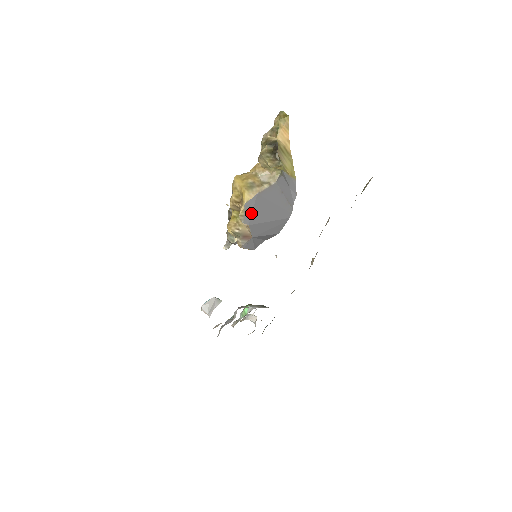
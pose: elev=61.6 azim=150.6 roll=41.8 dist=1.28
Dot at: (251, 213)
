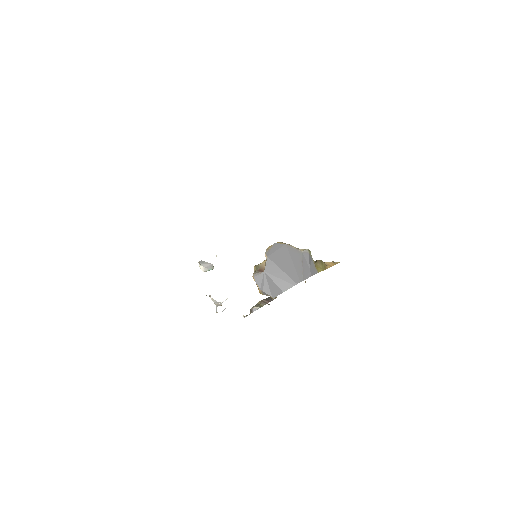
Dot at: (274, 251)
